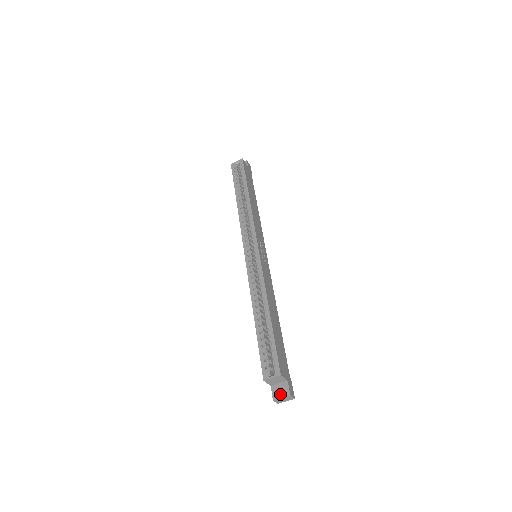
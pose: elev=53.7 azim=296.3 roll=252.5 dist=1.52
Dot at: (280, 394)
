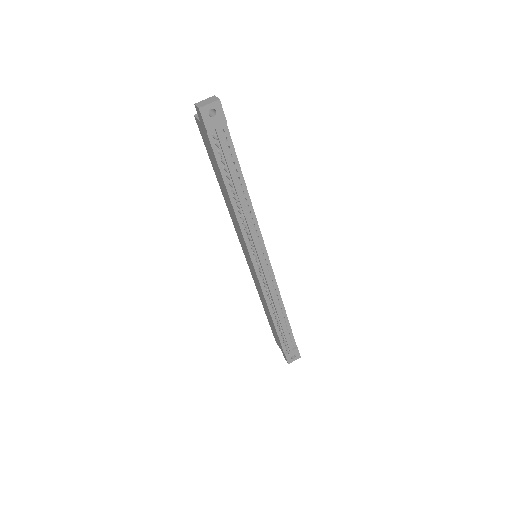
Dot at: occluded
